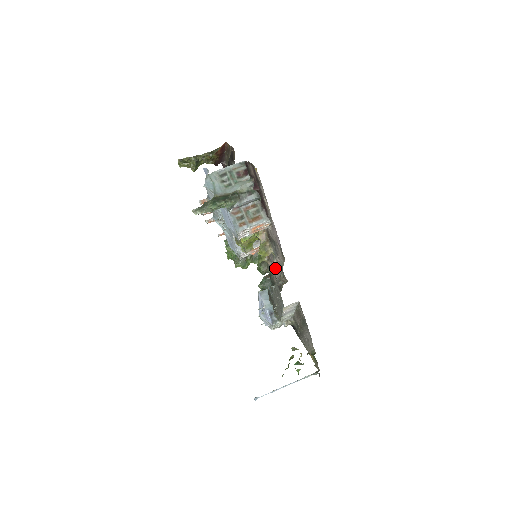
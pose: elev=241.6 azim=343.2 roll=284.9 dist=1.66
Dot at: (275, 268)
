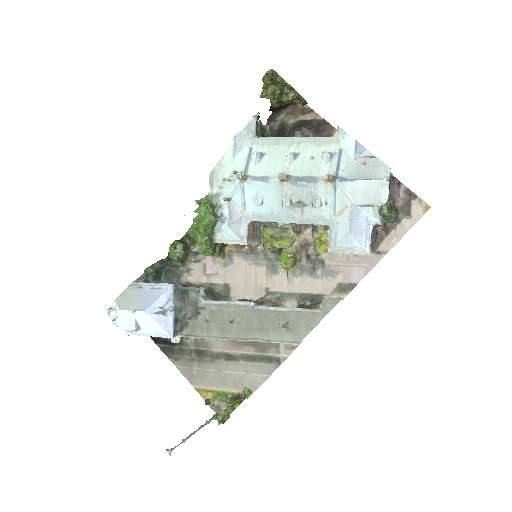
Dot at: (238, 274)
